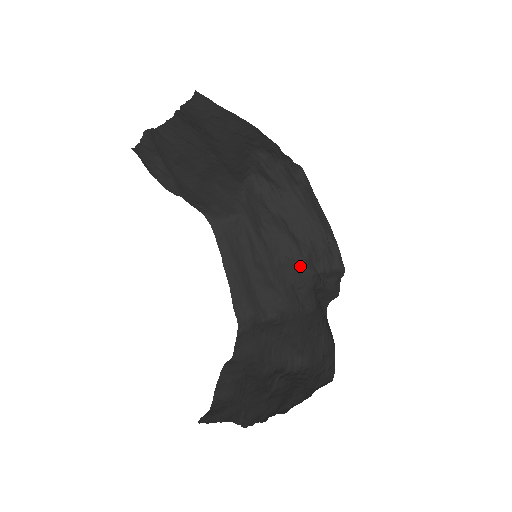
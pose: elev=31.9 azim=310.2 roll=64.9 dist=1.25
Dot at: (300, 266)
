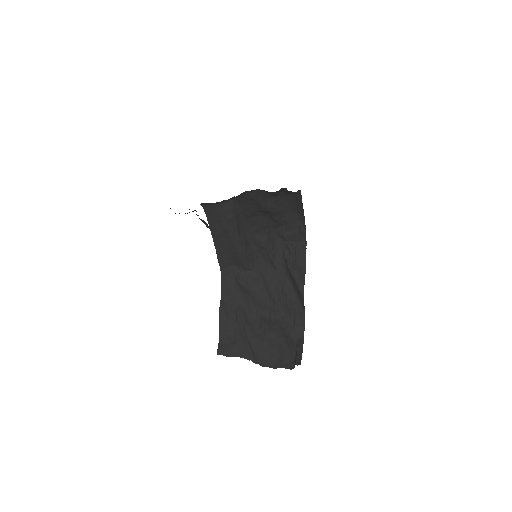
Dot at: (272, 234)
